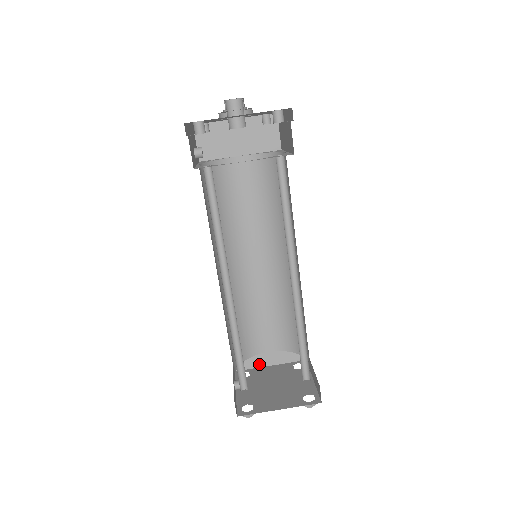
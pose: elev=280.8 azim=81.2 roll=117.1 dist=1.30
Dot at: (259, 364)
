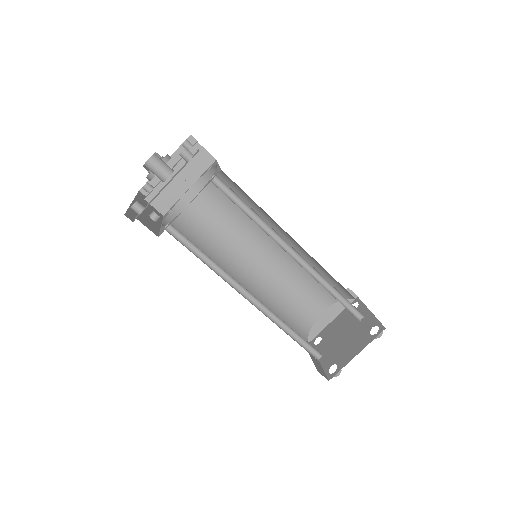
Dot at: (323, 325)
